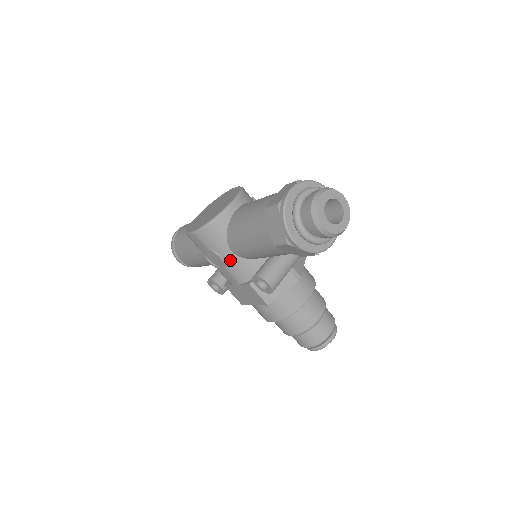
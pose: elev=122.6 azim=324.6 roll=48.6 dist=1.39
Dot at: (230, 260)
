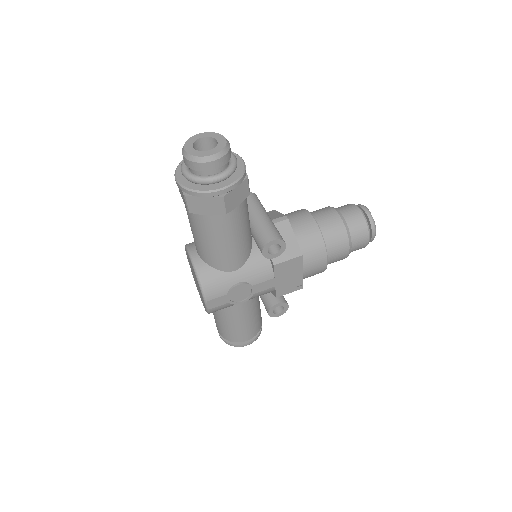
Dot at: (244, 276)
